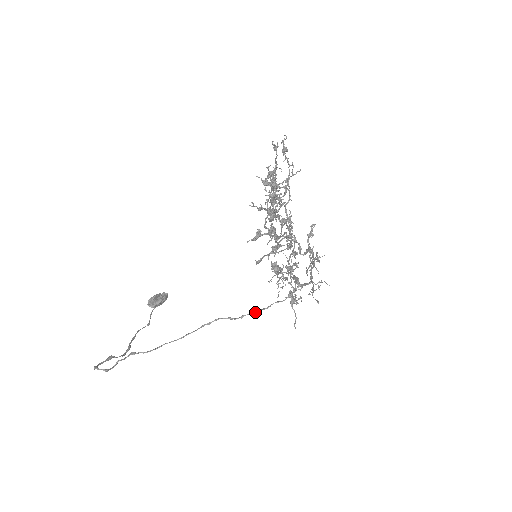
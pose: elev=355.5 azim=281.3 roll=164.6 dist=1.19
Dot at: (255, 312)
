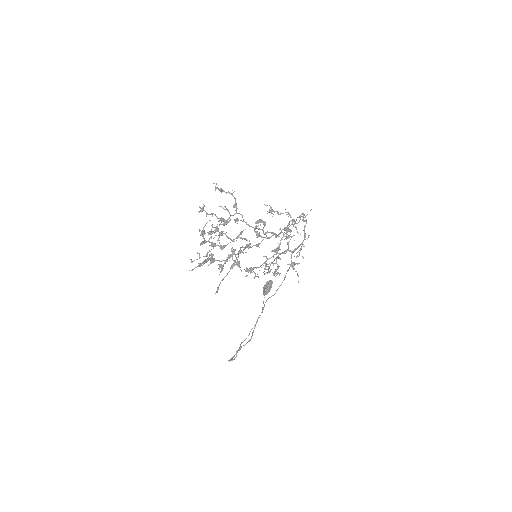
Dot at: (281, 284)
